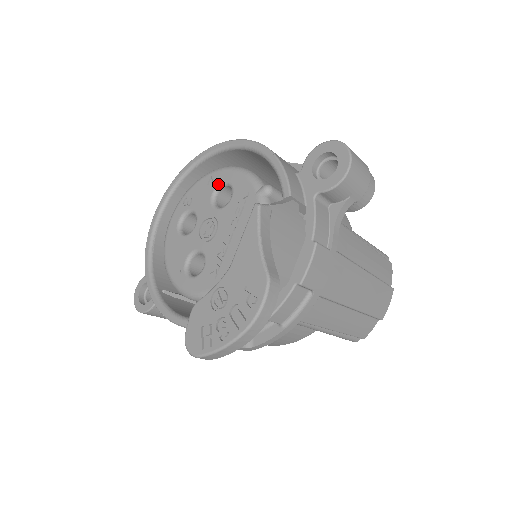
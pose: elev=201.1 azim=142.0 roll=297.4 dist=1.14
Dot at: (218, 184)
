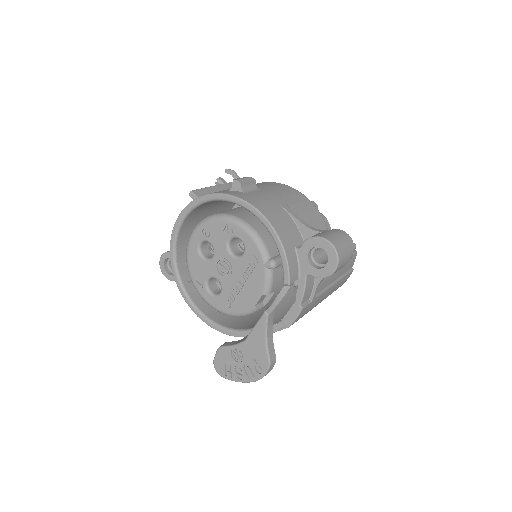
Dot at: (233, 236)
